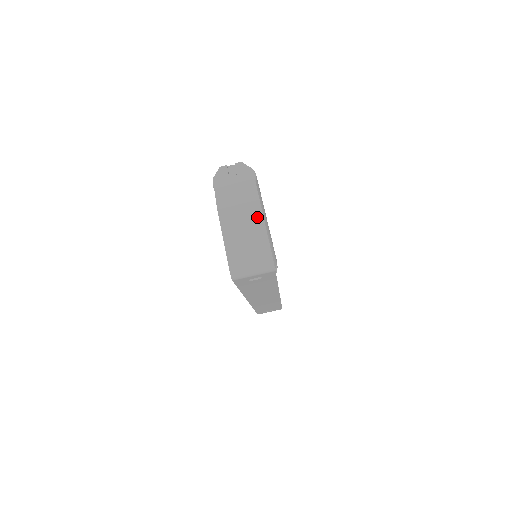
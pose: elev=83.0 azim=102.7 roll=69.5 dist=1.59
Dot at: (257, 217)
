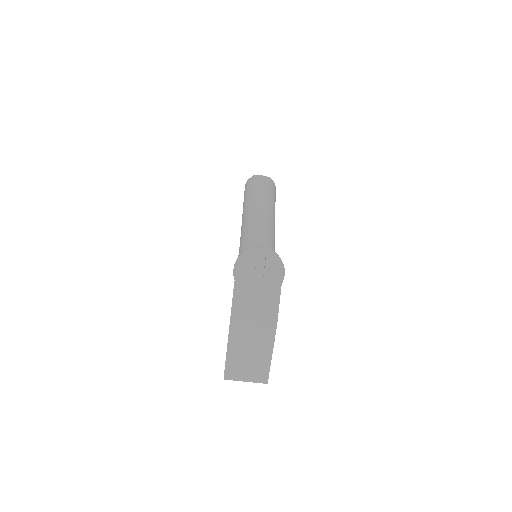
Dot at: (268, 340)
